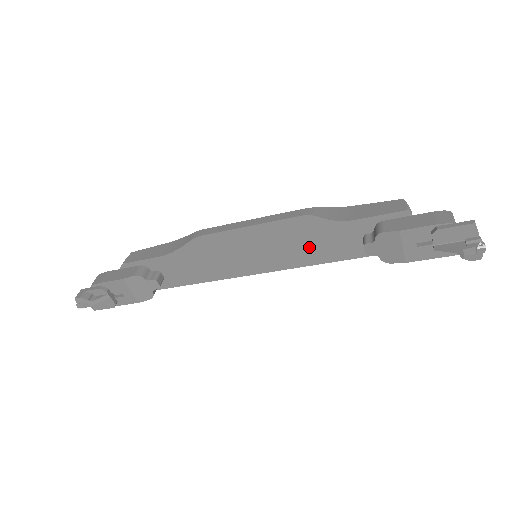
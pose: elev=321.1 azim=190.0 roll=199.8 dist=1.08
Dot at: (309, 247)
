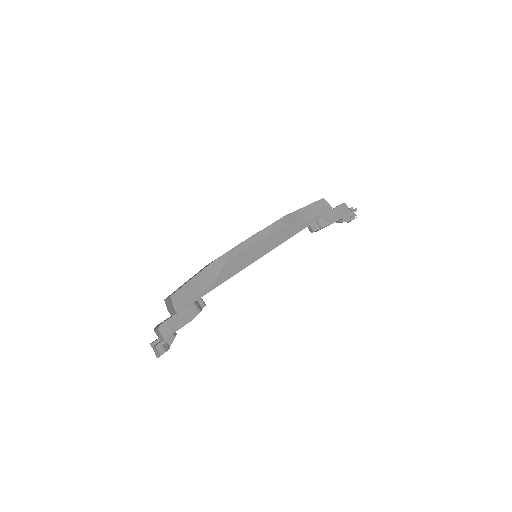
Dot at: occluded
